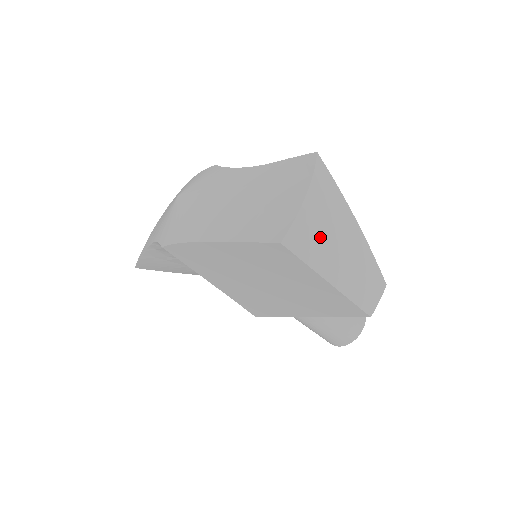
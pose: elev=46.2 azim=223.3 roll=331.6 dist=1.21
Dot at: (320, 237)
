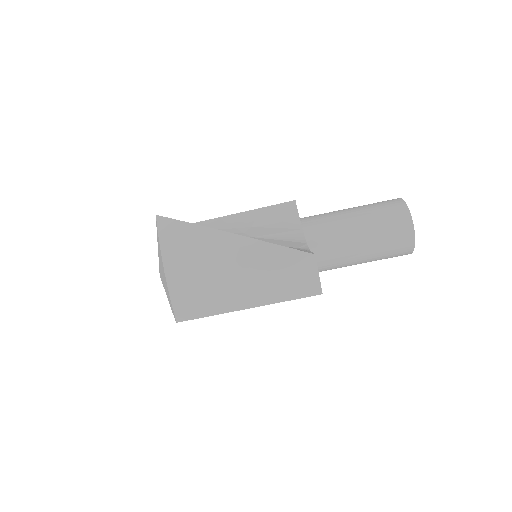
Dot at: (205, 287)
